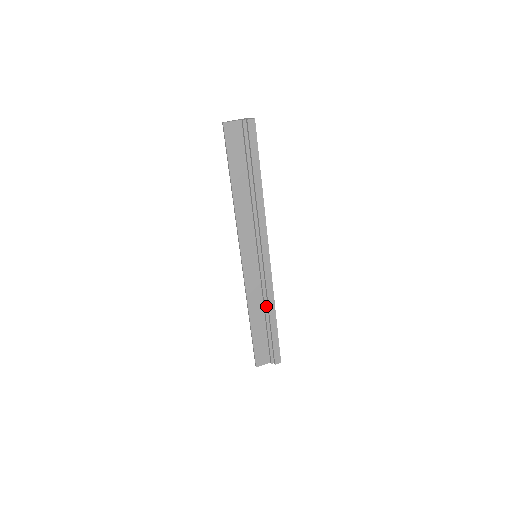
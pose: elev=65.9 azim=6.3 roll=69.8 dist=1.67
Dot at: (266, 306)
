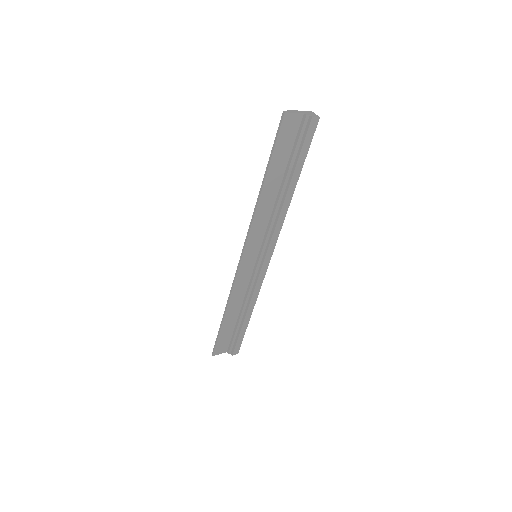
Dot at: (246, 304)
